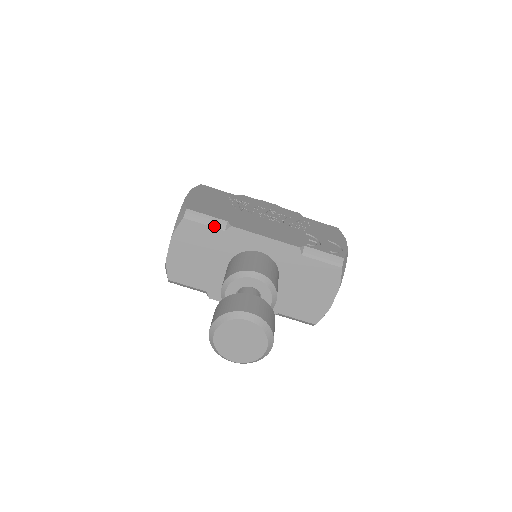
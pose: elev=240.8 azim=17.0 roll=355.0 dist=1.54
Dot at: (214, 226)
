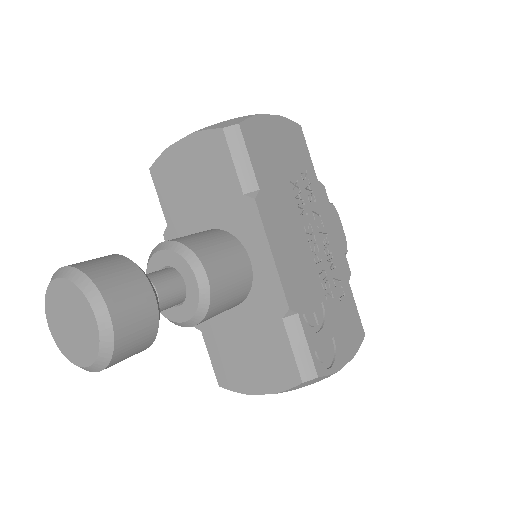
Dot at: (240, 176)
